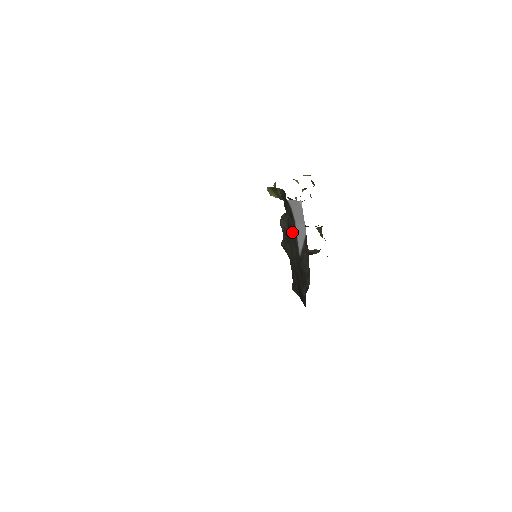
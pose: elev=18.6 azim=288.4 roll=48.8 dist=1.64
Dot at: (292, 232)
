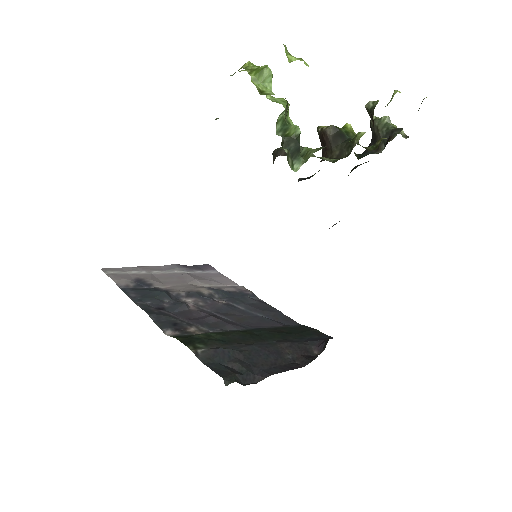
Dot at: occluded
